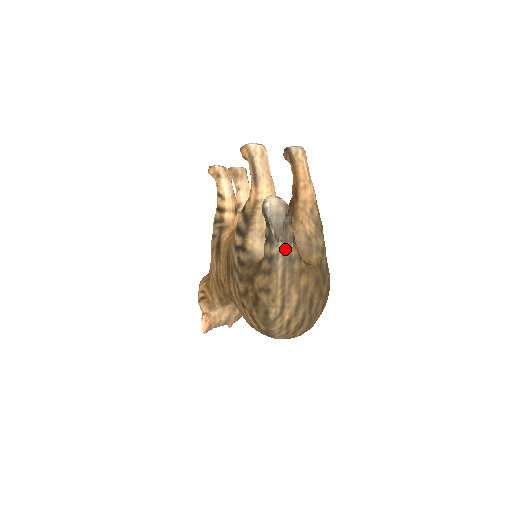
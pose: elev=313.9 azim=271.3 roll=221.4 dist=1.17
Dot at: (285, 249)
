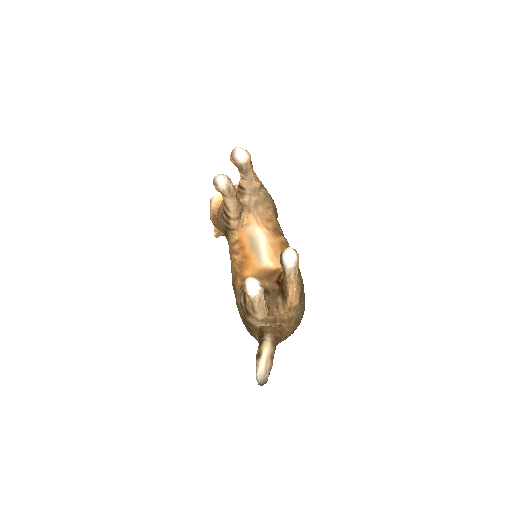
Dot at: occluded
